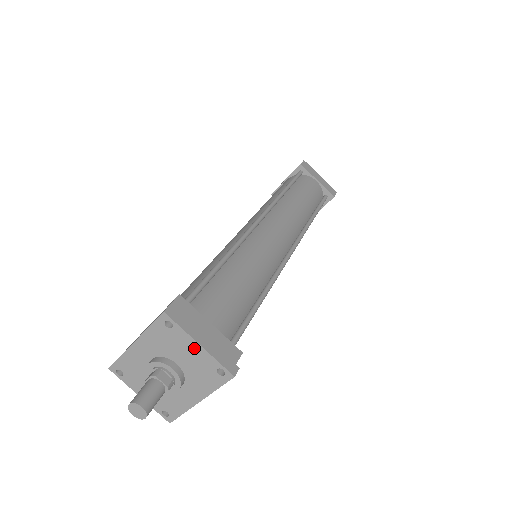
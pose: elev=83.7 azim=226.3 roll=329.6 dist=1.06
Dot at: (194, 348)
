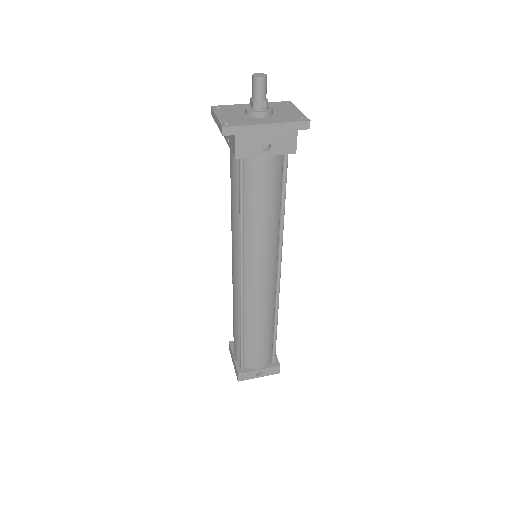
Dot at: (294, 110)
